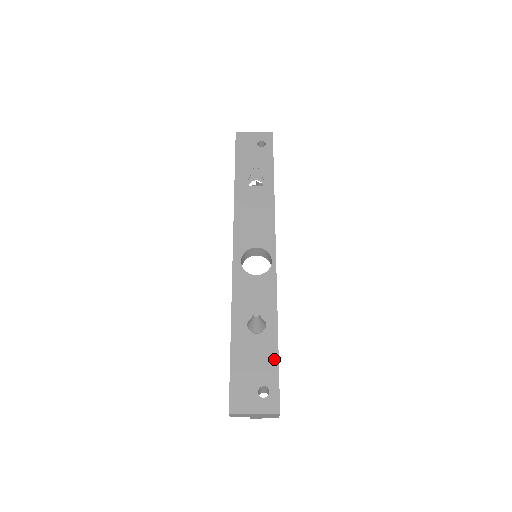
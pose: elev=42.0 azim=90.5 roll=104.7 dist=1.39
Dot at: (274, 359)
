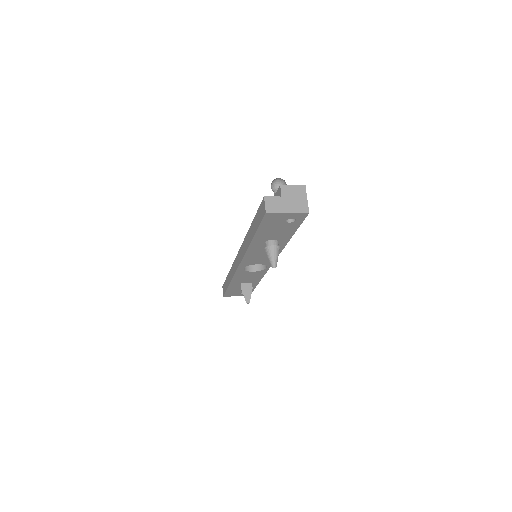
Dot at: (253, 288)
